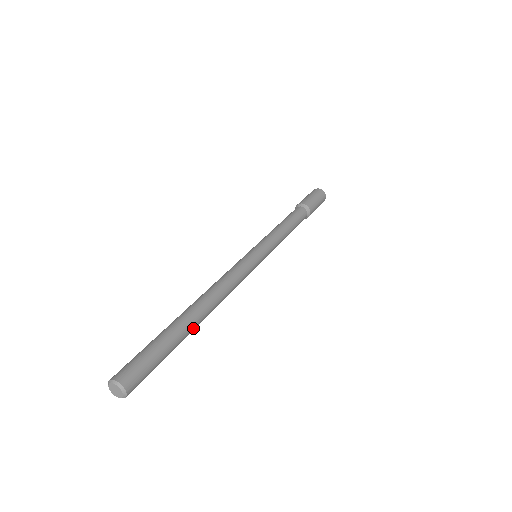
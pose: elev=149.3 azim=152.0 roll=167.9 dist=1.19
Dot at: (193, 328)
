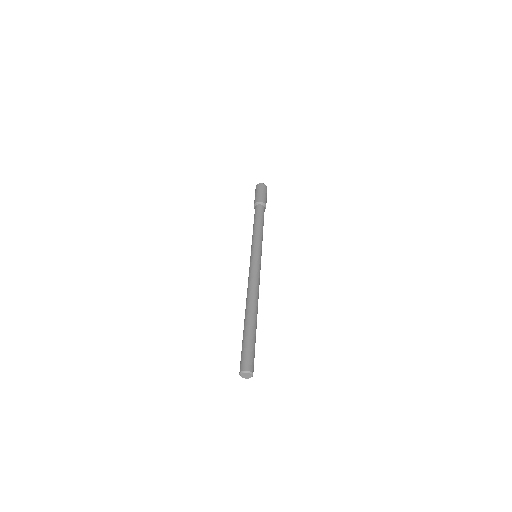
Dot at: occluded
